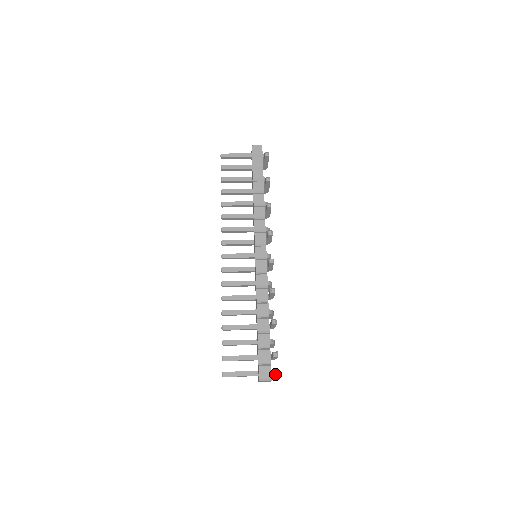
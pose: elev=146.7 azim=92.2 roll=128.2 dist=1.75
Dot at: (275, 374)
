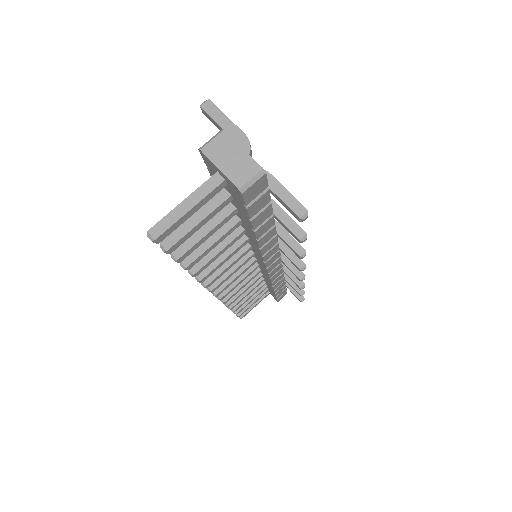
Dot at: occluded
